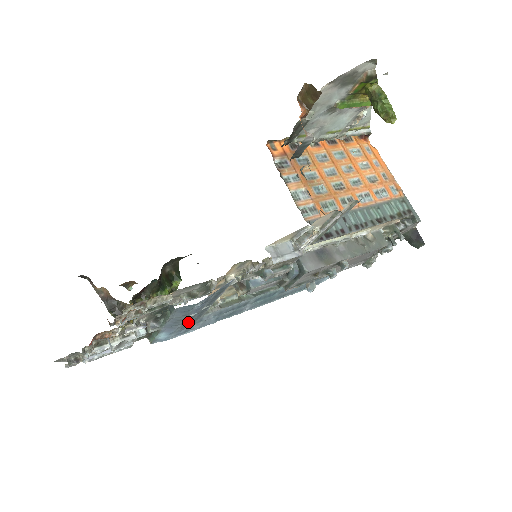
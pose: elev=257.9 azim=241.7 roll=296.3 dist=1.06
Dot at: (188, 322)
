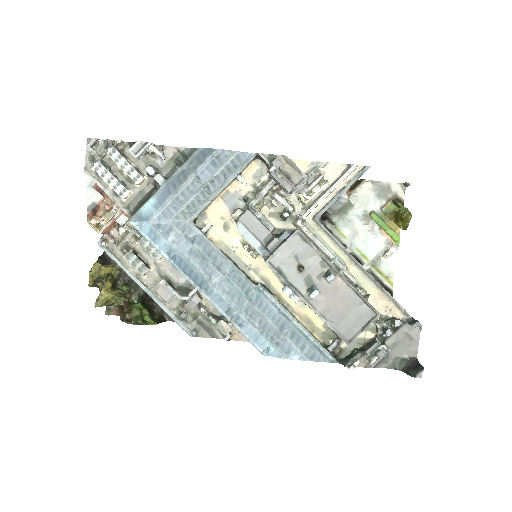
Dot at: (182, 199)
